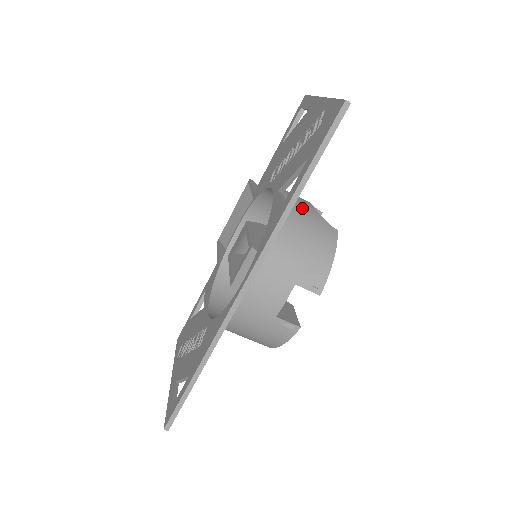
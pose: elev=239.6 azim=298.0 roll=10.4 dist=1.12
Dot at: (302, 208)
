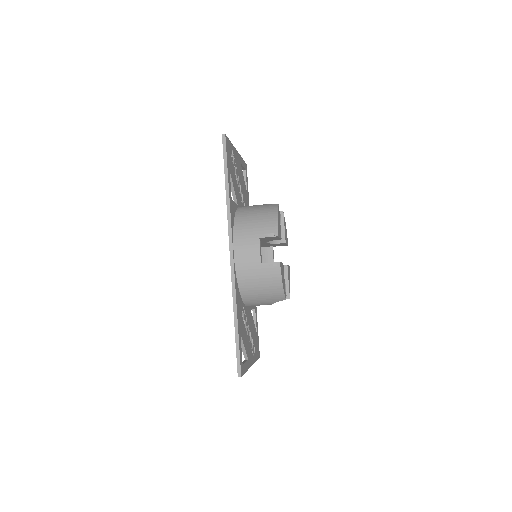
Dot at: (253, 206)
